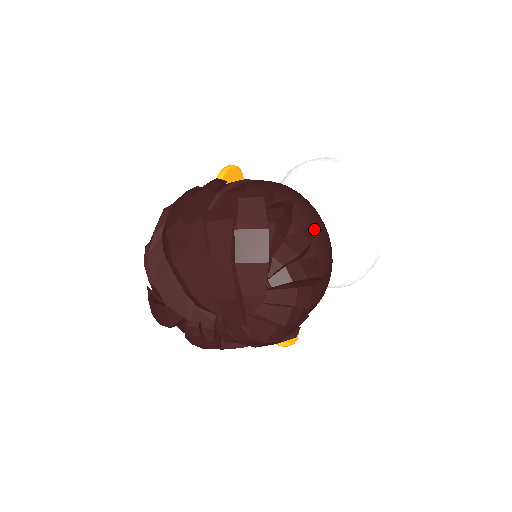
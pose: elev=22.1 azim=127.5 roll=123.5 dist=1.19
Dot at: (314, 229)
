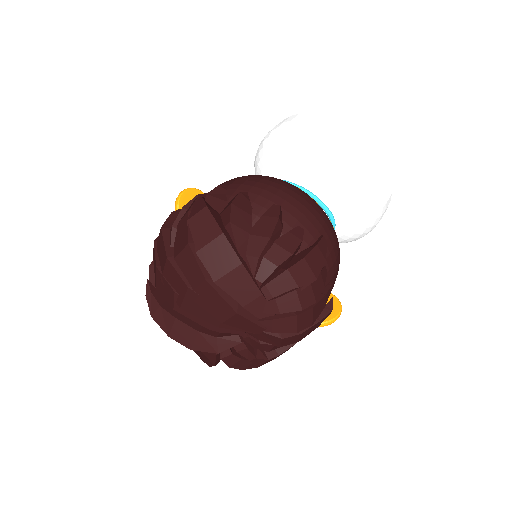
Dot at: (281, 202)
